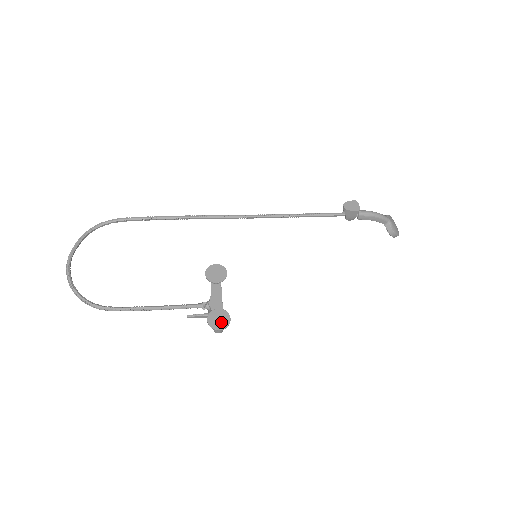
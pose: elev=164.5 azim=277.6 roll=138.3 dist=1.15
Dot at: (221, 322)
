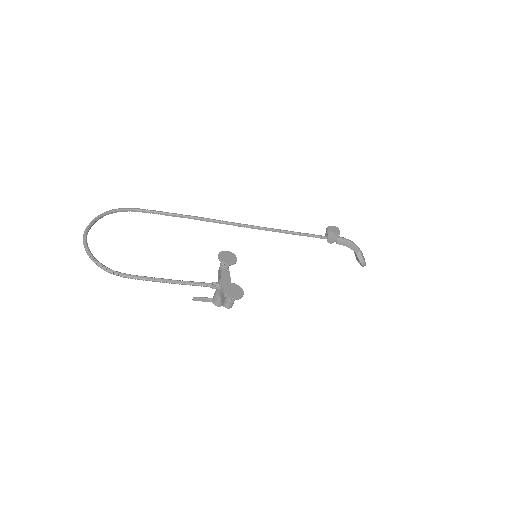
Dot at: (236, 293)
